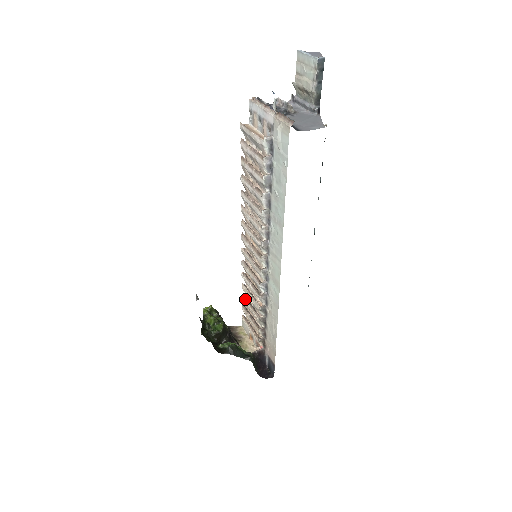
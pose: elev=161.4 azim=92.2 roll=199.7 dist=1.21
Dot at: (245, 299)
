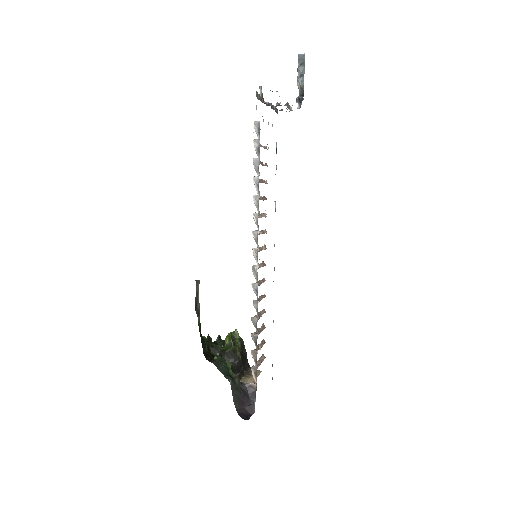
Dot at: (261, 327)
